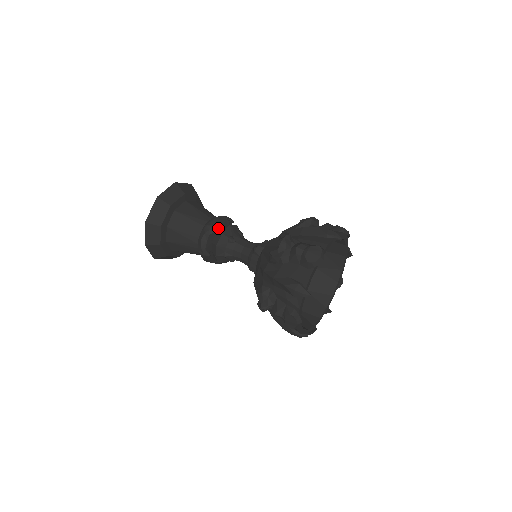
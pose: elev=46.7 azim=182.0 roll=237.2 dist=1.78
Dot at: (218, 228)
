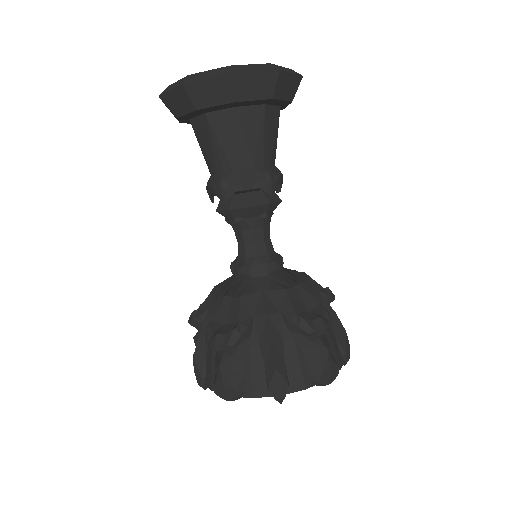
Dot at: (237, 192)
